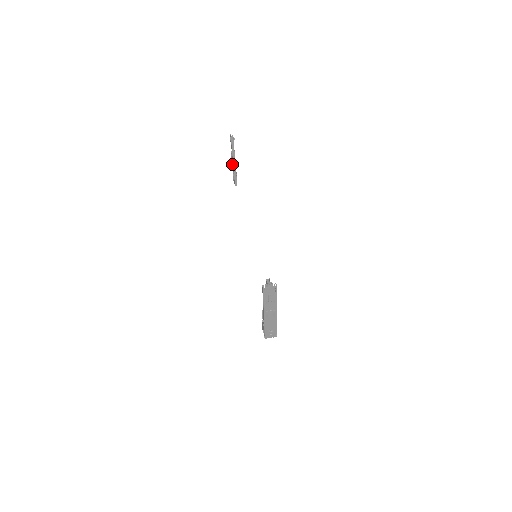
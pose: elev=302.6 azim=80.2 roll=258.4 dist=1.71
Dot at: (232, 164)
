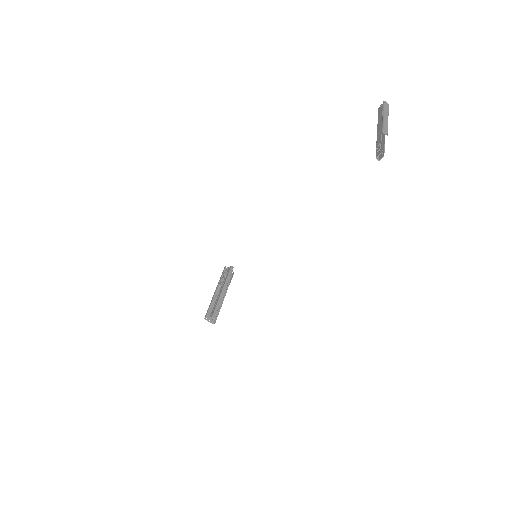
Dot at: (384, 117)
